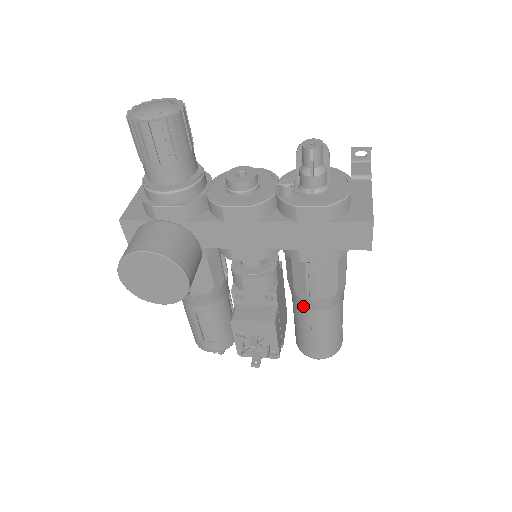
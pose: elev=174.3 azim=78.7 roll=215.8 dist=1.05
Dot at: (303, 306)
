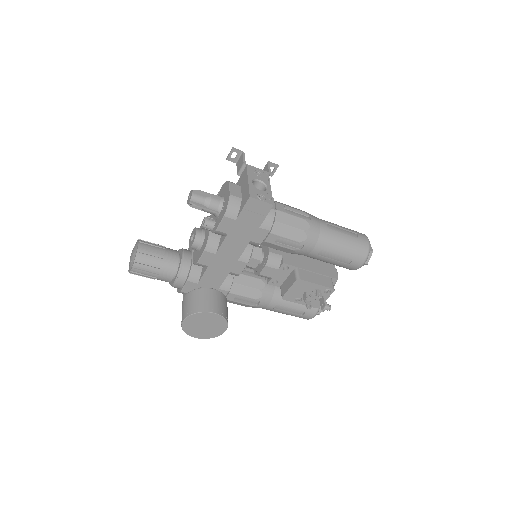
Dot at: (304, 254)
